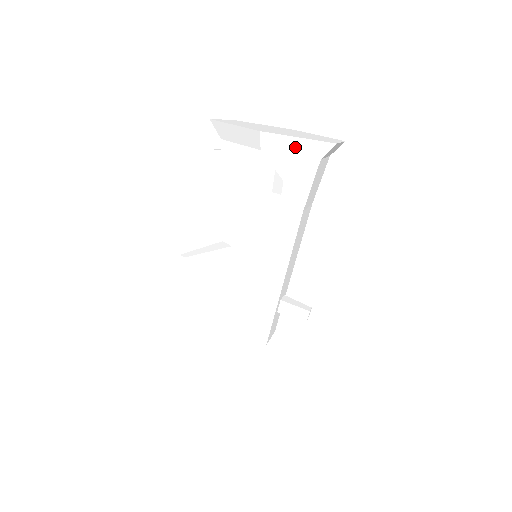
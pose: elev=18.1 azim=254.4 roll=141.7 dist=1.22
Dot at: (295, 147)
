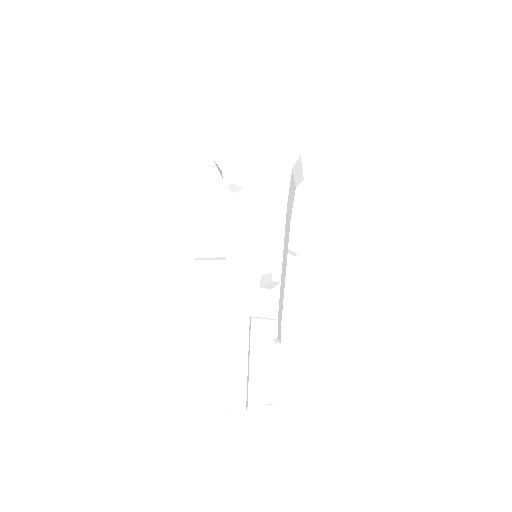
Dot at: (235, 159)
